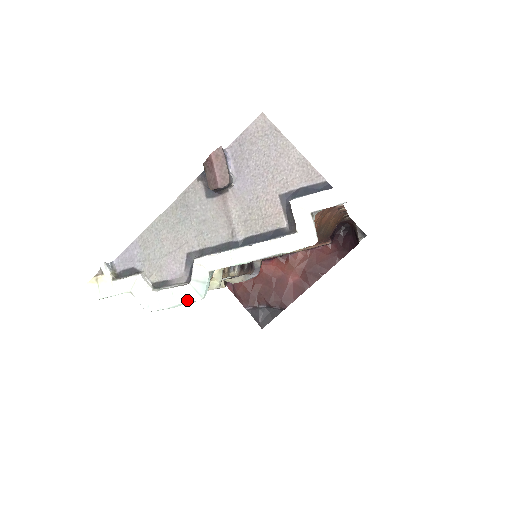
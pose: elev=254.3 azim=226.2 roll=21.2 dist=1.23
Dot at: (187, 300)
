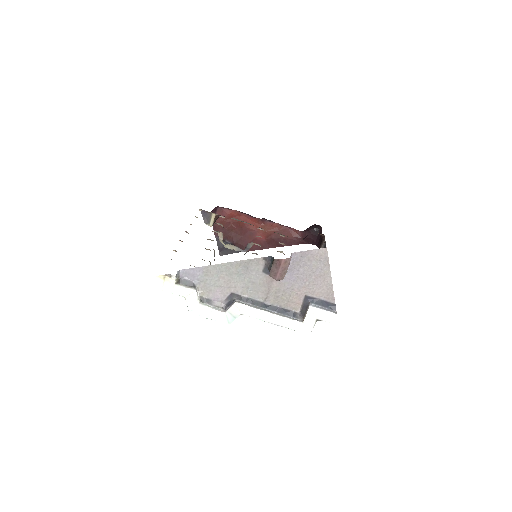
Dot at: (219, 320)
